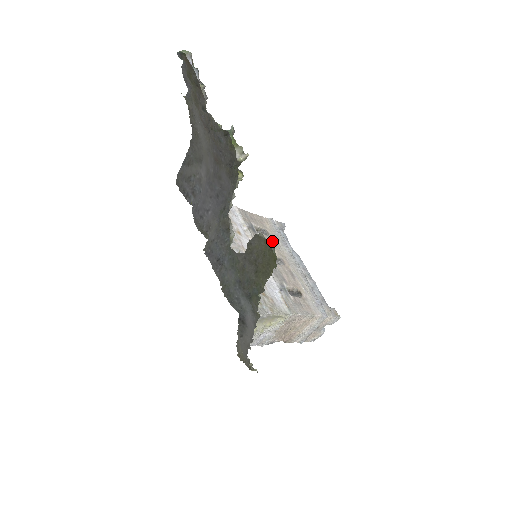
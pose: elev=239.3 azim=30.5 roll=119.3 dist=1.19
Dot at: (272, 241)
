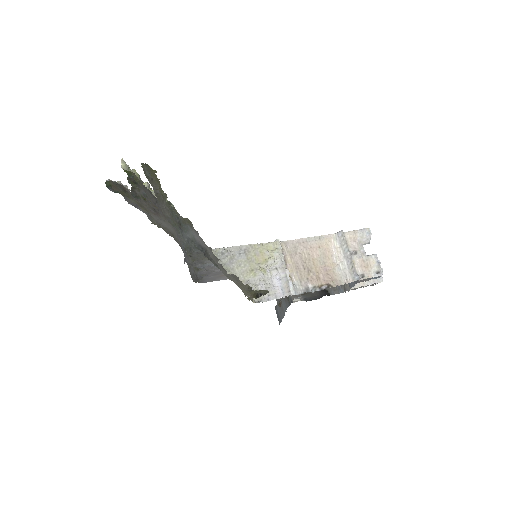
Dot at: occluded
